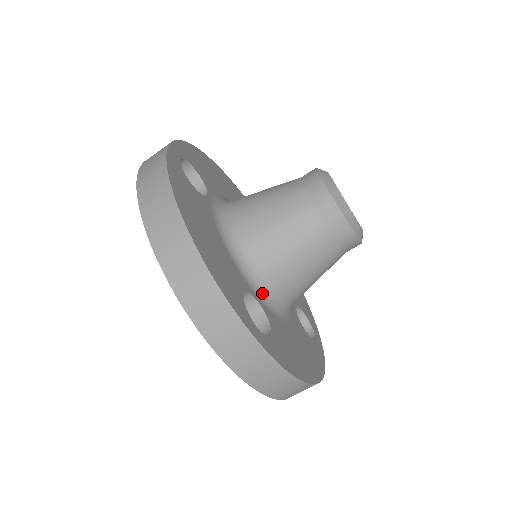
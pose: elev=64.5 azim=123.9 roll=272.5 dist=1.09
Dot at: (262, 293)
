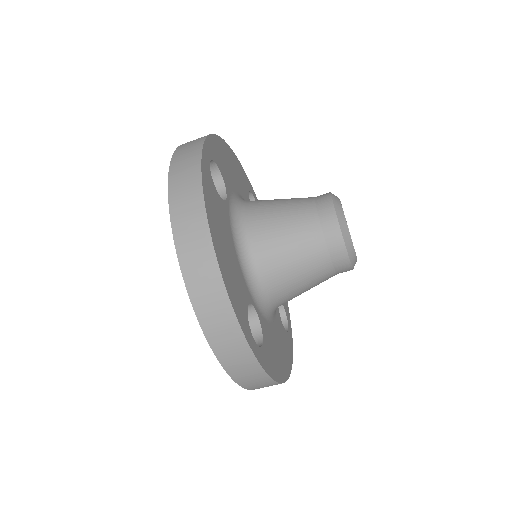
Dot at: (259, 301)
